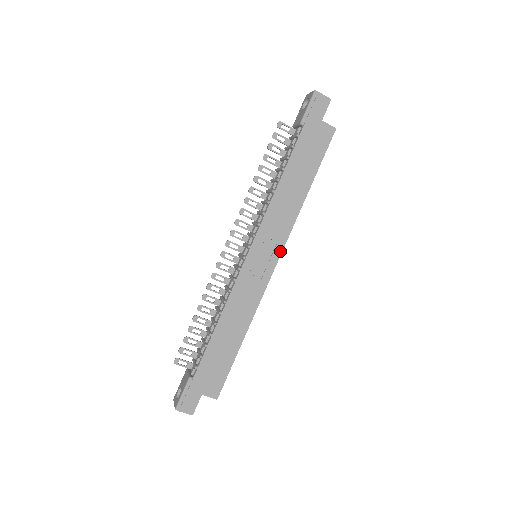
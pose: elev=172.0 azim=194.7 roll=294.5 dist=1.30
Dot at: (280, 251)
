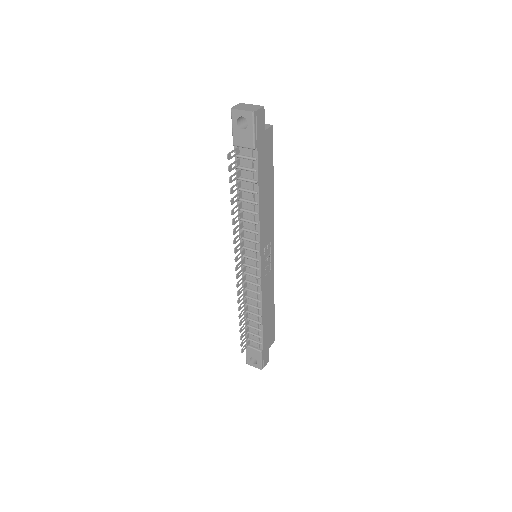
Dot at: (273, 241)
